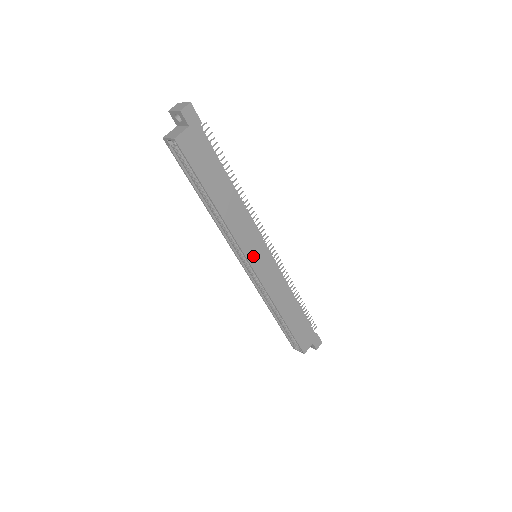
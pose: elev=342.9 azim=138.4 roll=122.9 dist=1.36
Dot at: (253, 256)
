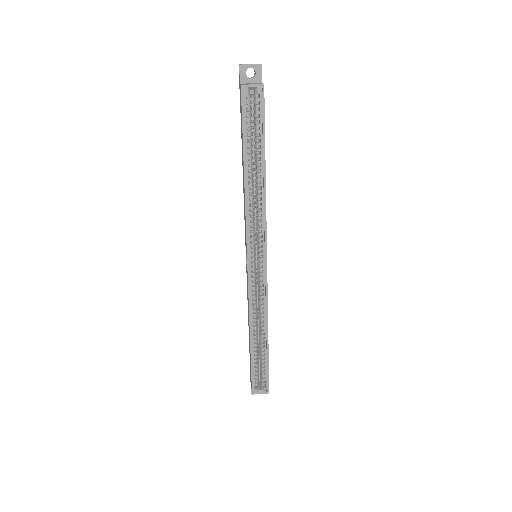
Dot at: occluded
